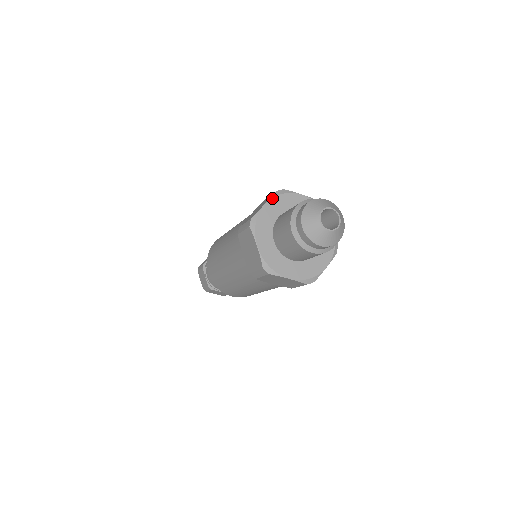
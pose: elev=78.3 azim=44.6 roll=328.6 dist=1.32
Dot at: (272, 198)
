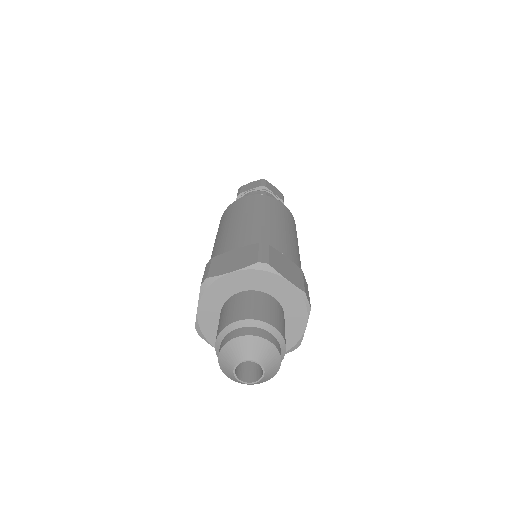
Dot at: (245, 269)
